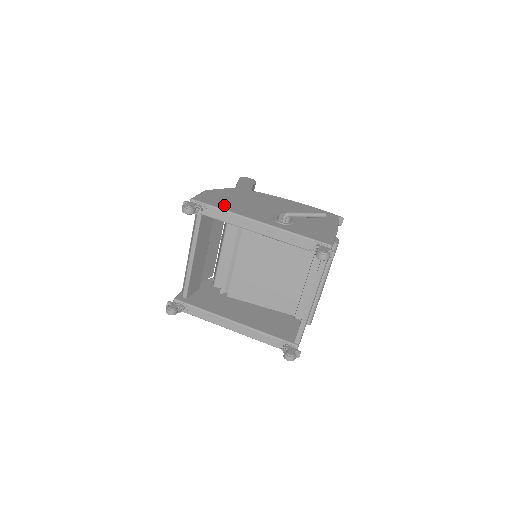
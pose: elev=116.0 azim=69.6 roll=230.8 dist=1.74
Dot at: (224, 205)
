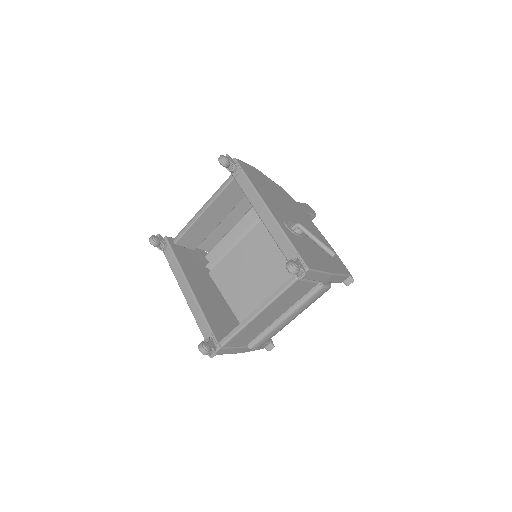
Dot at: (256, 181)
